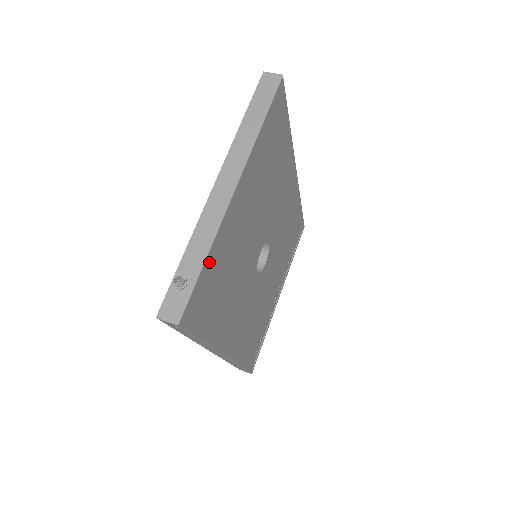
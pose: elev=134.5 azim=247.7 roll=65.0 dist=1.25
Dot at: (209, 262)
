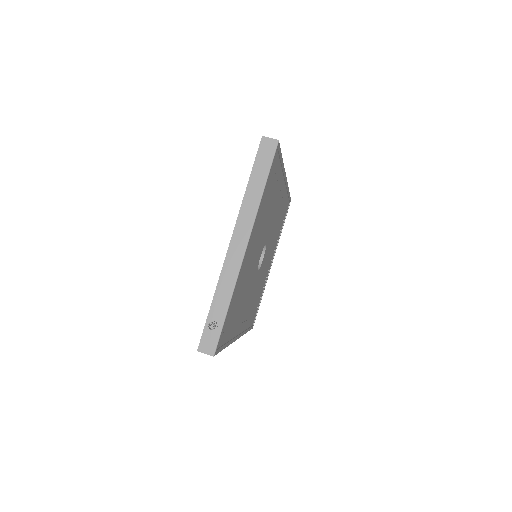
Dot at: (230, 304)
